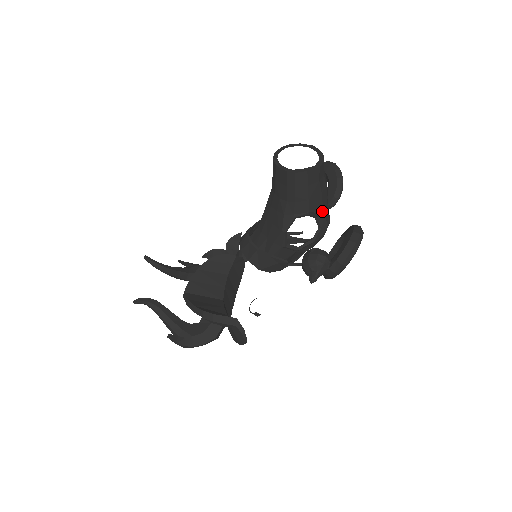
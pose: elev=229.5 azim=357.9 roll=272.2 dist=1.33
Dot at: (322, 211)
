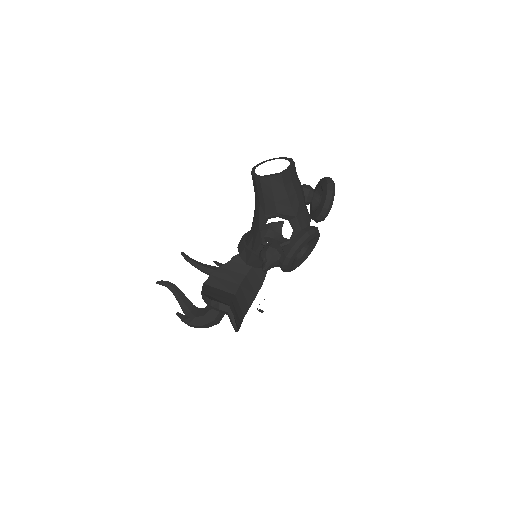
Dot at: (292, 214)
